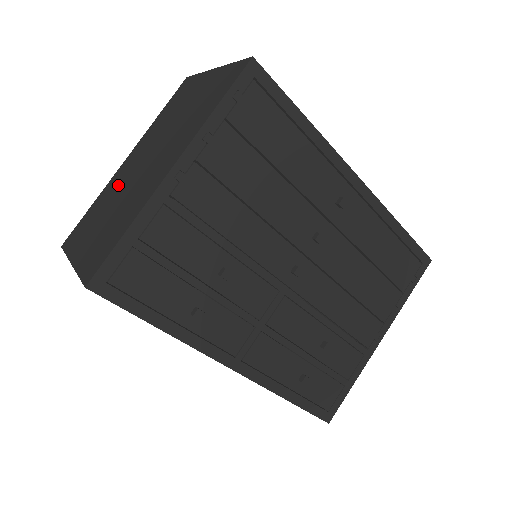
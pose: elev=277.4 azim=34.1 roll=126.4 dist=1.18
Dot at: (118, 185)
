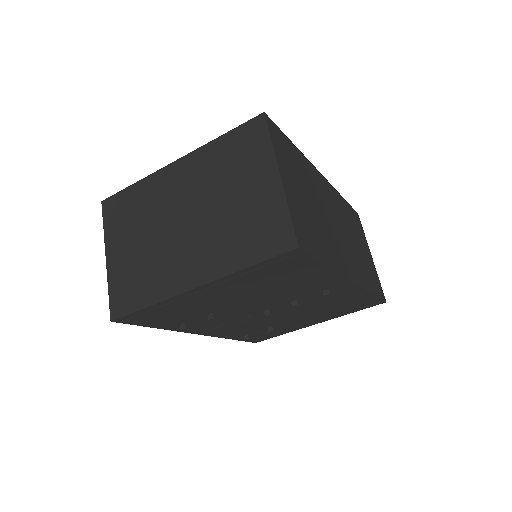
Dot at: (159, 205)
